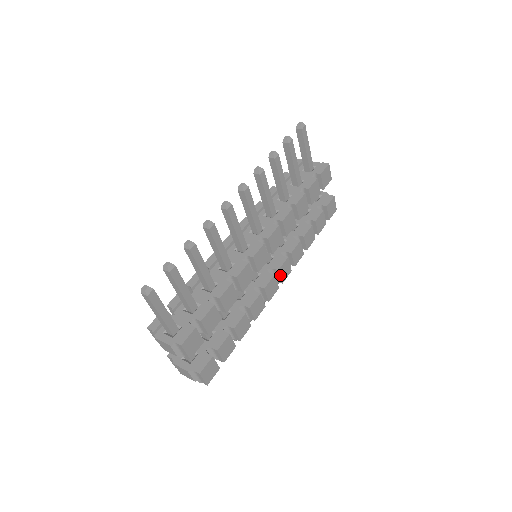
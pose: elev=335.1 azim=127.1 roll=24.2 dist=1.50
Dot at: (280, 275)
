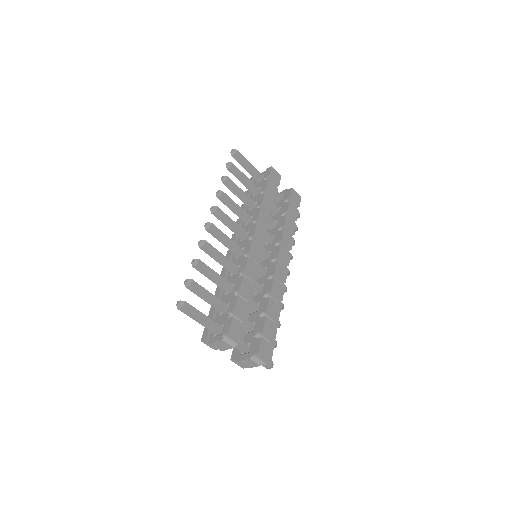
Dot at: (282, 260)
